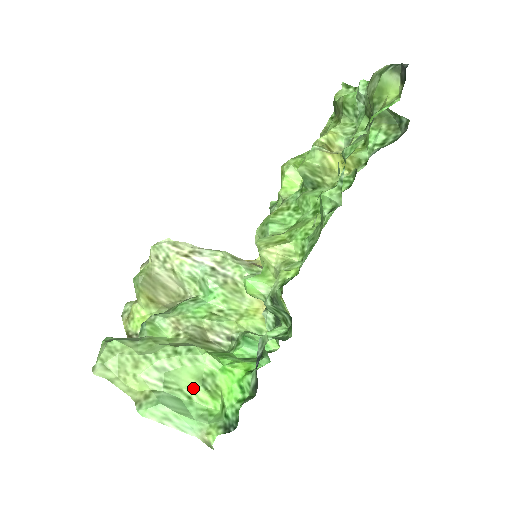
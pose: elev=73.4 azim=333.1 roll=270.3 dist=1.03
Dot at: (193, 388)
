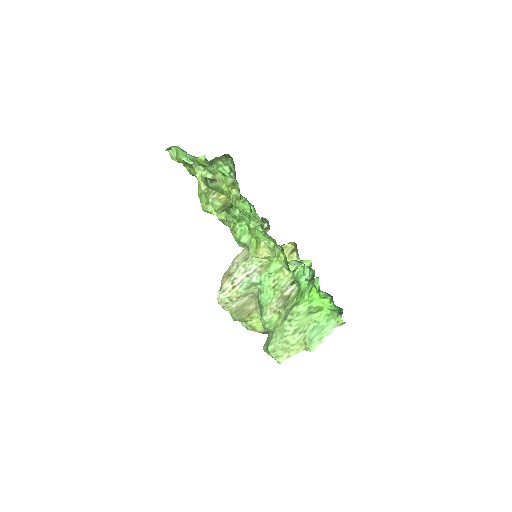
Dot at: (311, 318)
